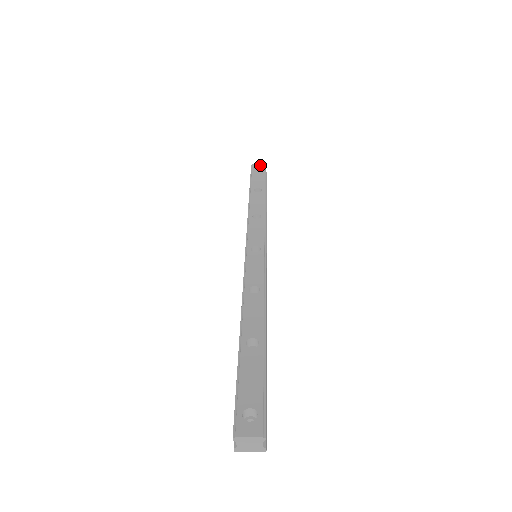
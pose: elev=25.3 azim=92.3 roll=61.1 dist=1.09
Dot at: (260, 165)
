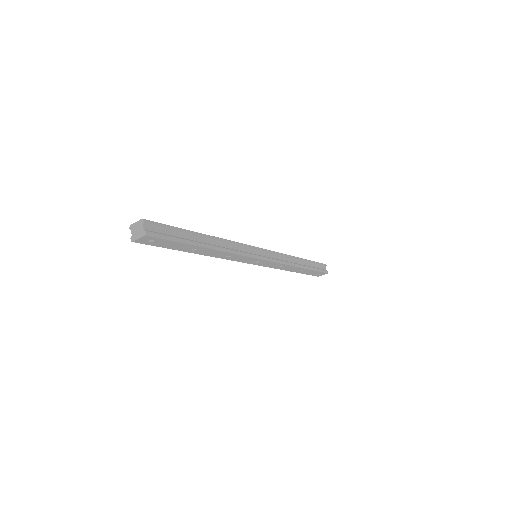
Dot at: occluded
